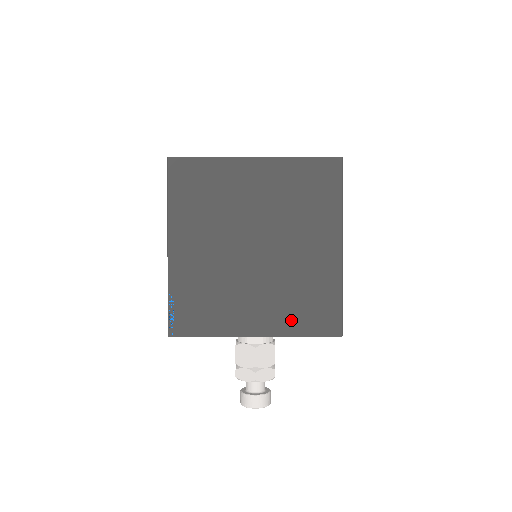
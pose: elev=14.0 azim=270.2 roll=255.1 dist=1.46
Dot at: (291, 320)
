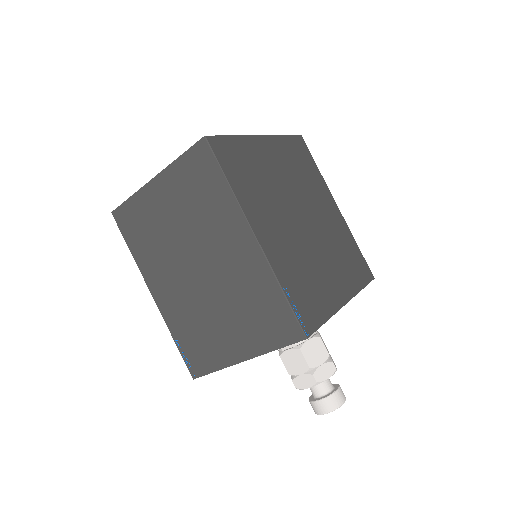
Dot at: (352, 277)
